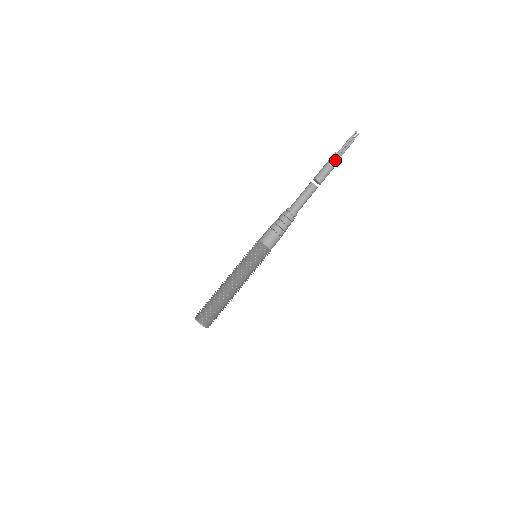
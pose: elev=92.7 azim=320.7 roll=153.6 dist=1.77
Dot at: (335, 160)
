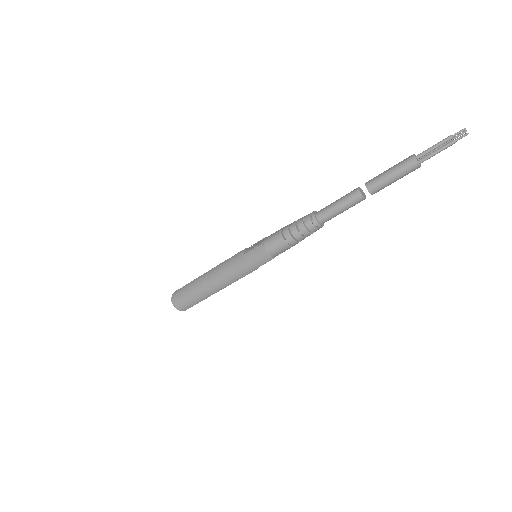
Dot at: (406, 166)
